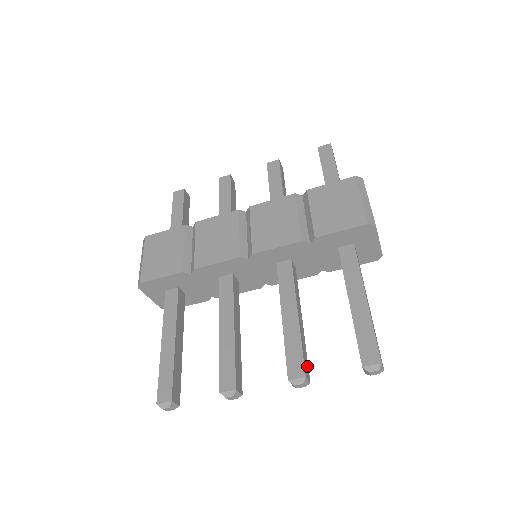
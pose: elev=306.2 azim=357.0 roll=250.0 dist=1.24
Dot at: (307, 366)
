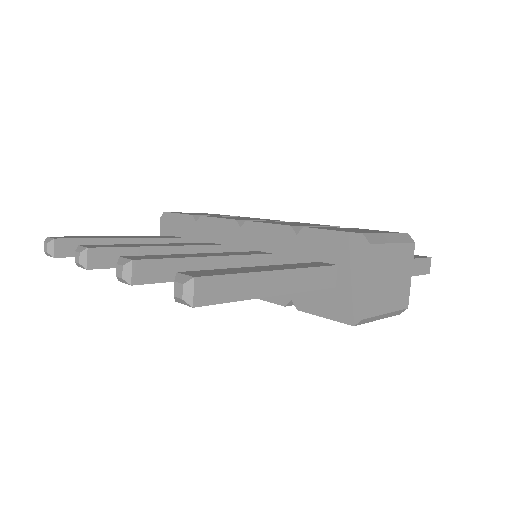
Dot at: (152, 277)
